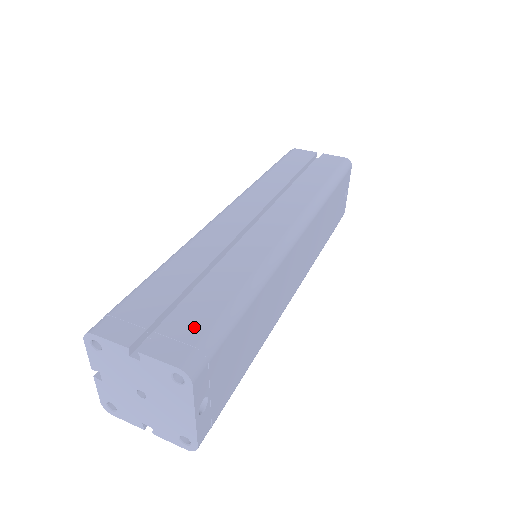
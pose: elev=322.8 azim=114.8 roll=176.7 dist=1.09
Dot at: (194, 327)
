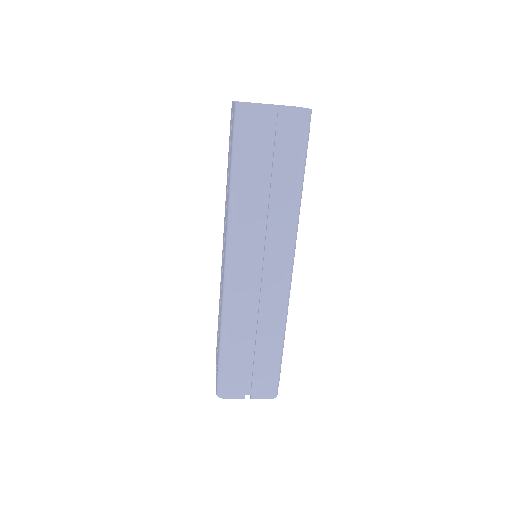
Dot at: occluded
